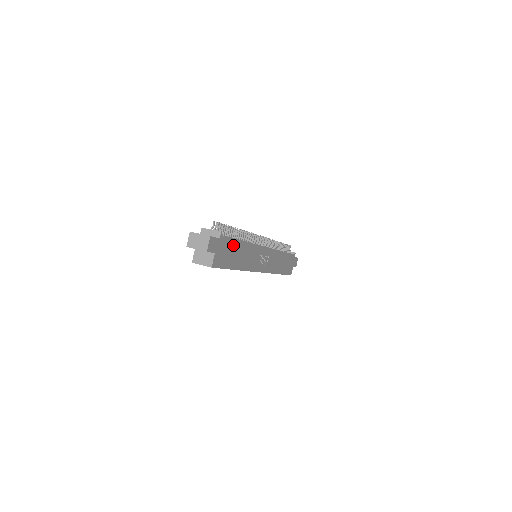
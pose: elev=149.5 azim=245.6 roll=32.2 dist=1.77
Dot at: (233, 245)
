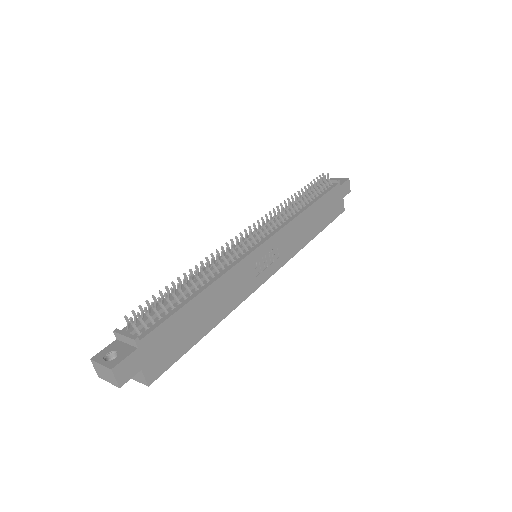
Dot at: (179, 320)
